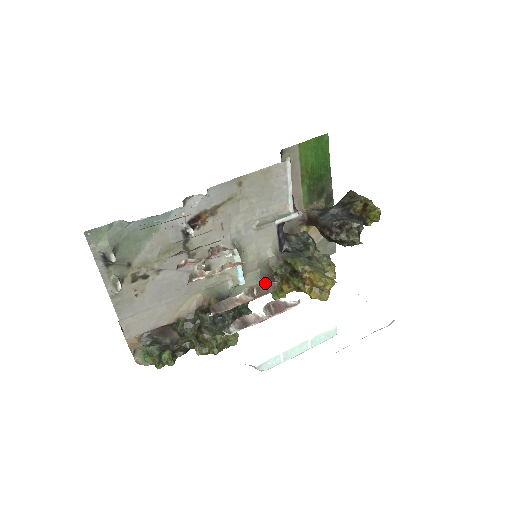
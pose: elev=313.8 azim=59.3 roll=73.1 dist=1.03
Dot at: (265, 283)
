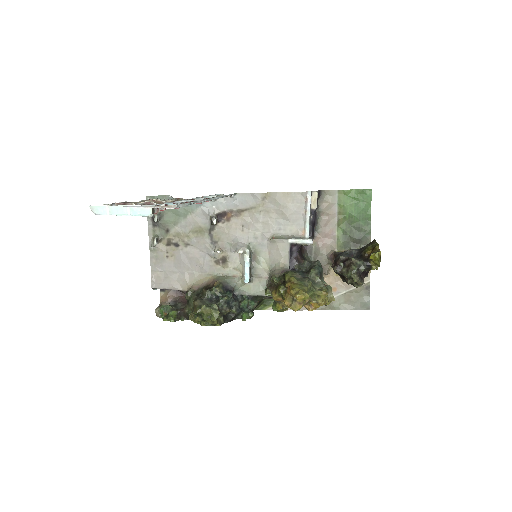
Dot at: (164, 202)
